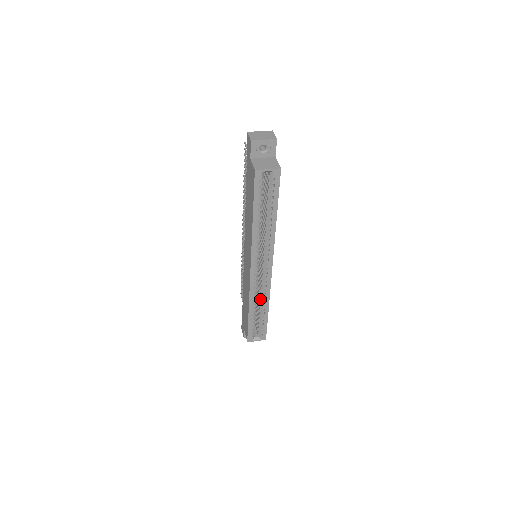
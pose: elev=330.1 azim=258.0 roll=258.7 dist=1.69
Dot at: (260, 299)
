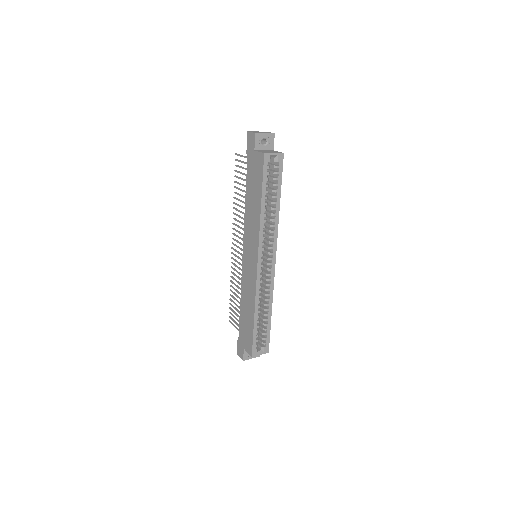
Dot at: (263, 302)
